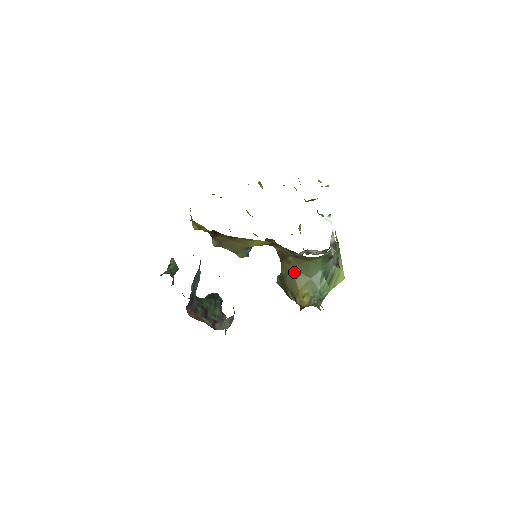
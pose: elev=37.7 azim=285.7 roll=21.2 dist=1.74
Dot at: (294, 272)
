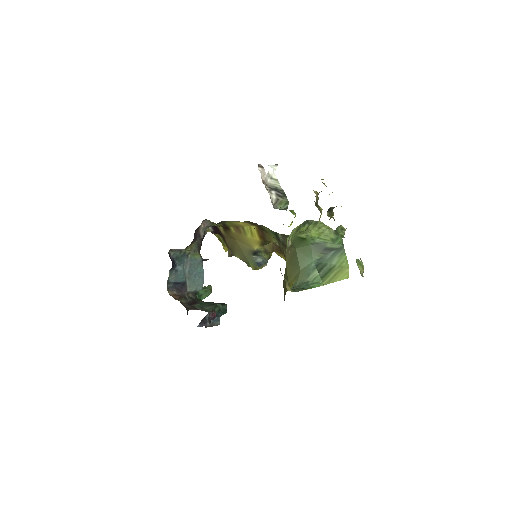
Dot at: (288, 267)
